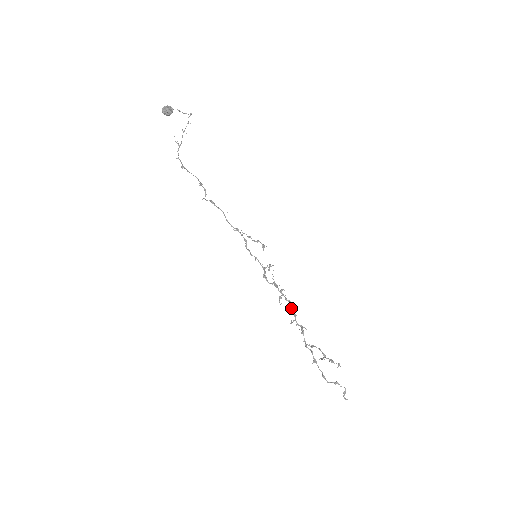
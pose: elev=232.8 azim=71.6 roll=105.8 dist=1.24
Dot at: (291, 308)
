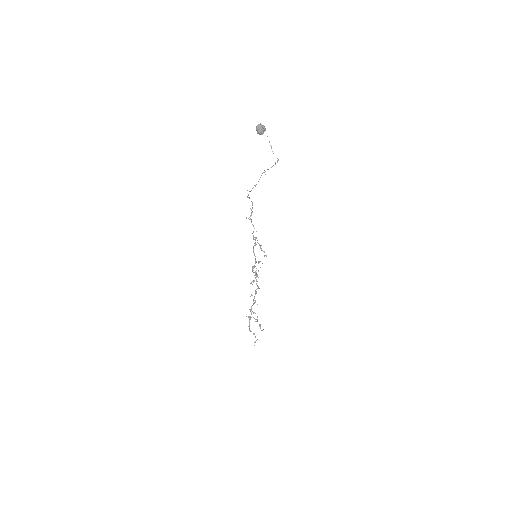
Dot at: (256, 289)
